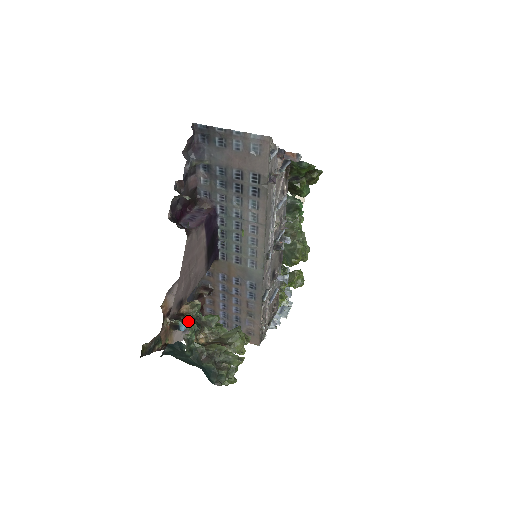
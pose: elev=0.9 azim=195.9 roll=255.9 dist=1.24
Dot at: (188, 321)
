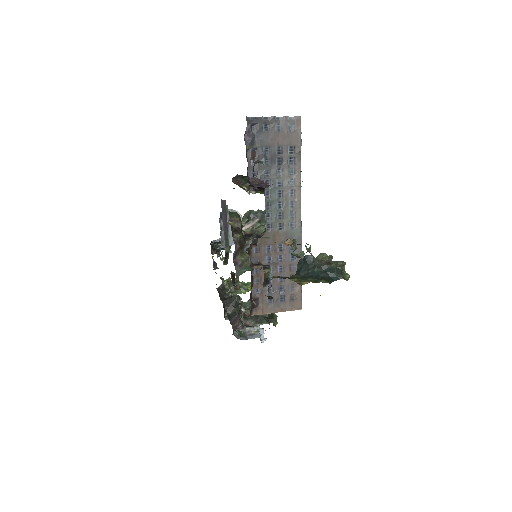
Dot at: (300, 244)
